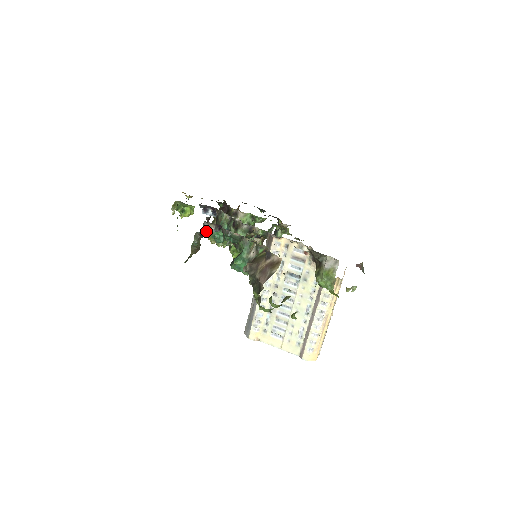
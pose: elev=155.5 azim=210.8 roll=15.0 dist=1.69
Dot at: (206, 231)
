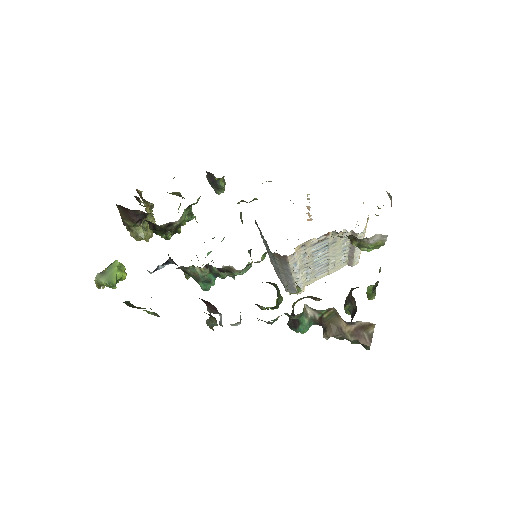
Dot at: occluded
